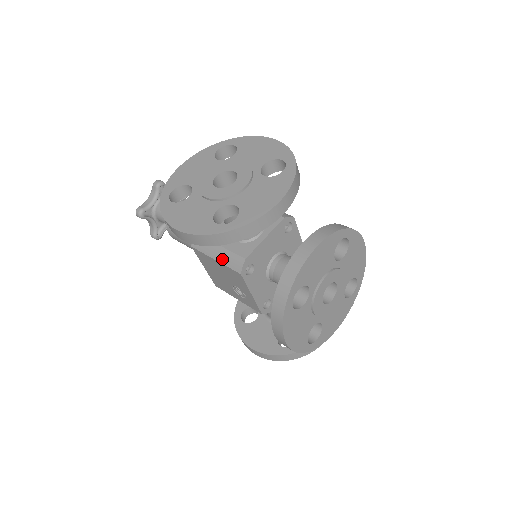
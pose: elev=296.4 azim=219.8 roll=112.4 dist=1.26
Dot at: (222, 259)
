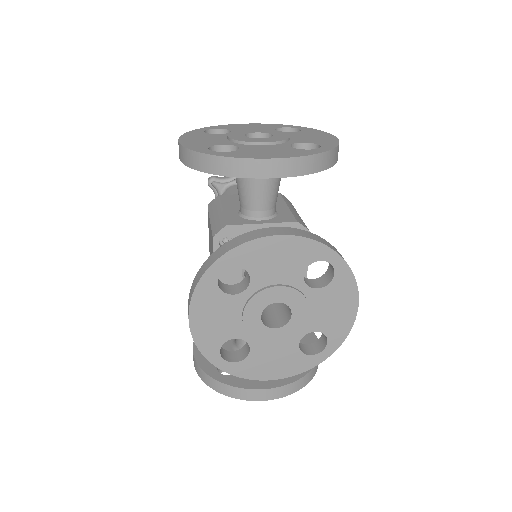
Dot at: (214, 221)
